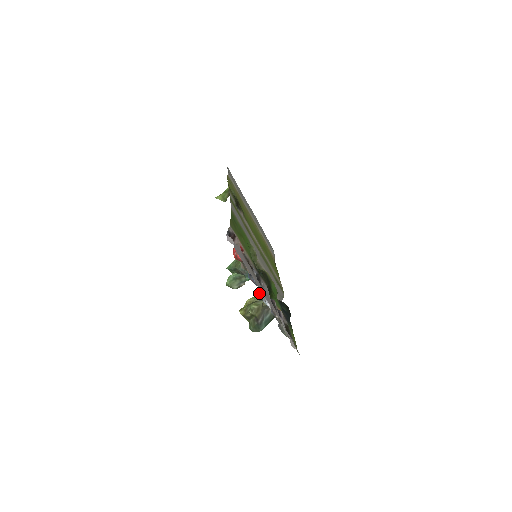
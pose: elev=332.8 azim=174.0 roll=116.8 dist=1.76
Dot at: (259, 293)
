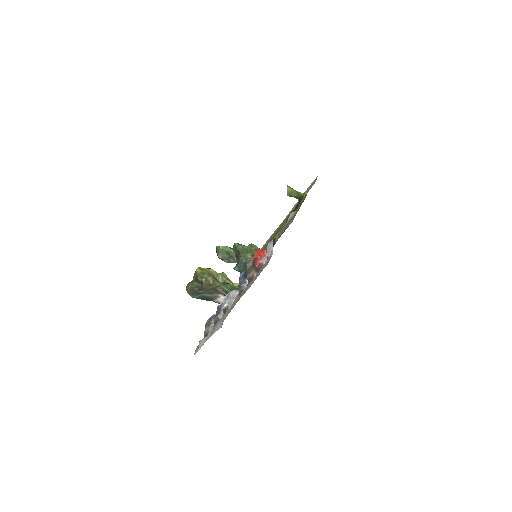
Dot at: (228, 284)
